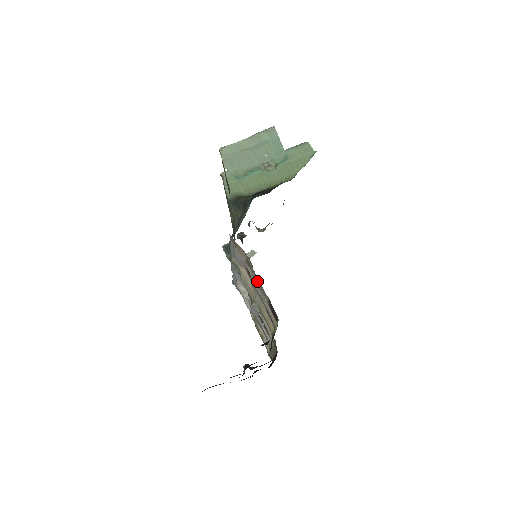
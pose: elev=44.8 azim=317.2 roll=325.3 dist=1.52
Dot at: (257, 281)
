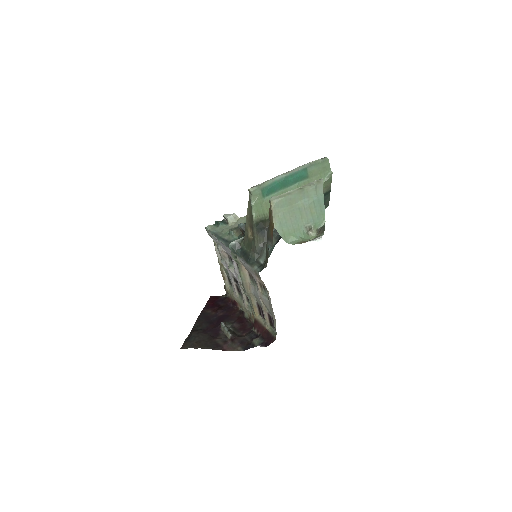
Dot at: (268, 305)
